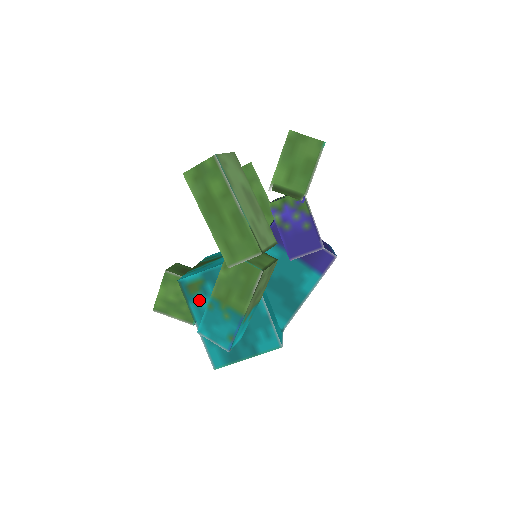
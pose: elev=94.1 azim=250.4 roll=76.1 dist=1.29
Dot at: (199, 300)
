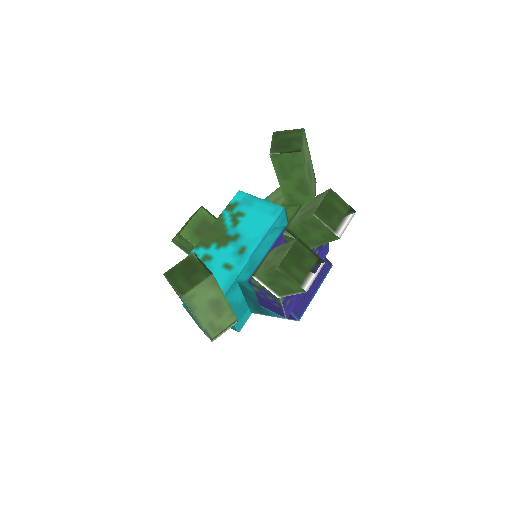
Dot at: occluded
